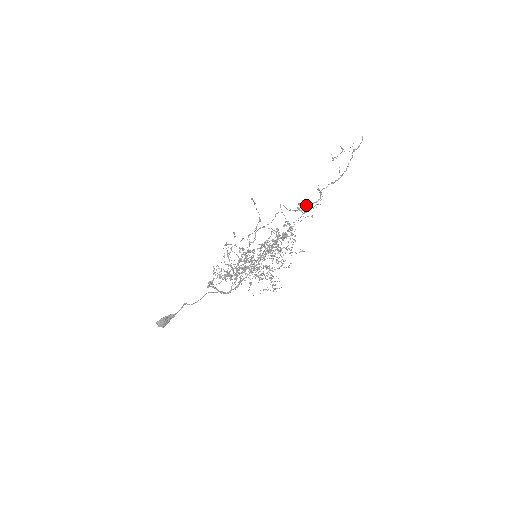
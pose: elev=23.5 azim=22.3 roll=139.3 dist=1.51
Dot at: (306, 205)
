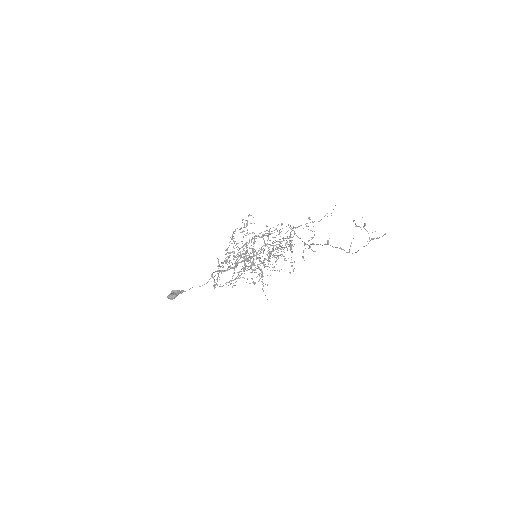
Dot at: occluded
